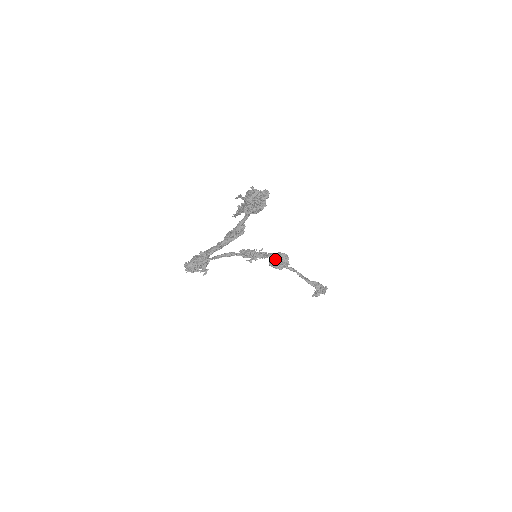
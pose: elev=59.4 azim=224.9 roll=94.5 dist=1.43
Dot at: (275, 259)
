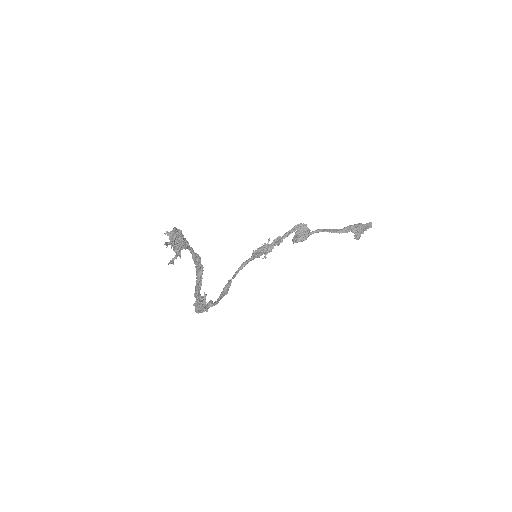
Dot at: (295, 234)
